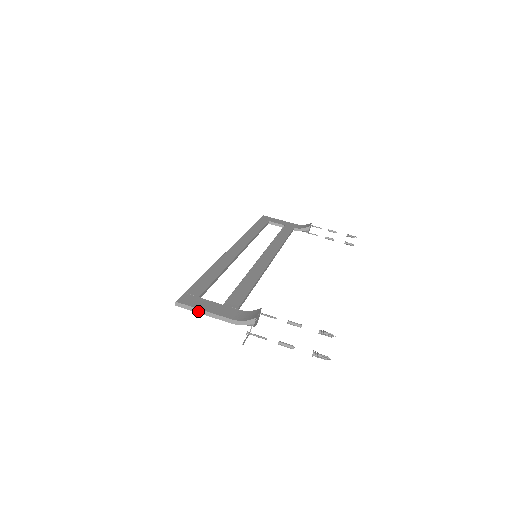
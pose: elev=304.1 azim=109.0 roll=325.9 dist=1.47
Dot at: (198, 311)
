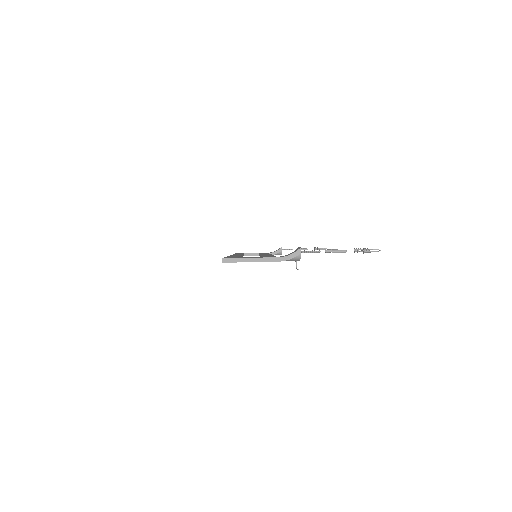
Dot at: (245, 260)
